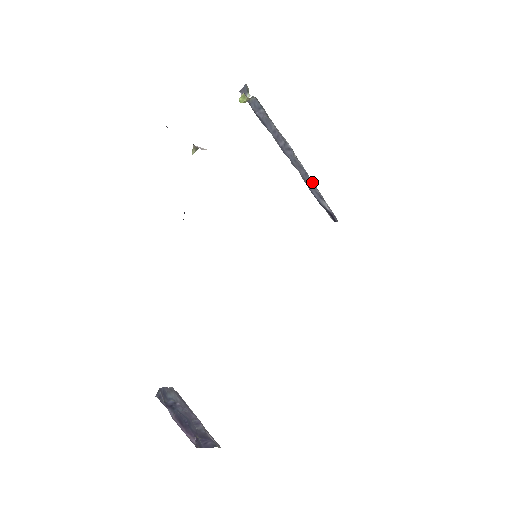
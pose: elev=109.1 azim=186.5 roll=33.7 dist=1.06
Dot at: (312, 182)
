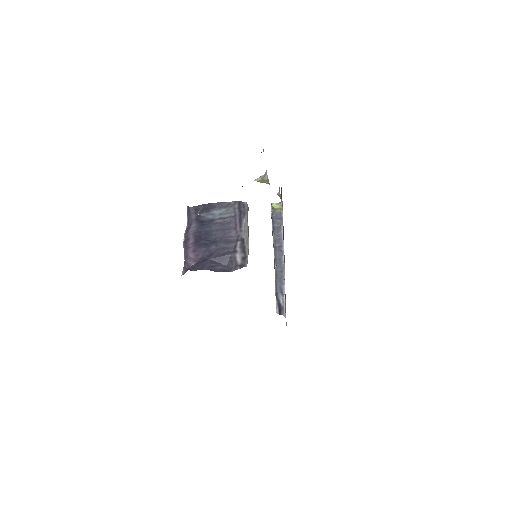
Dot at: (282, 279)
